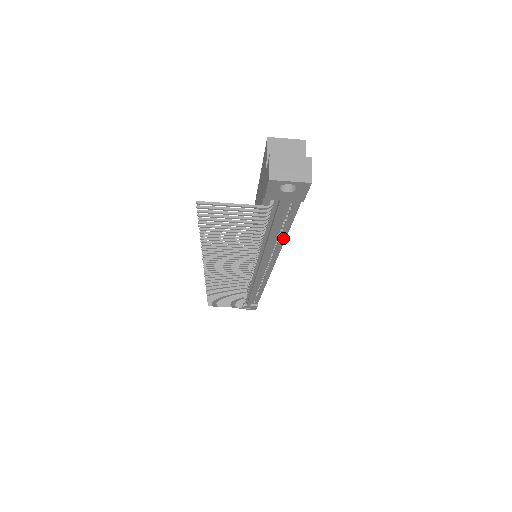
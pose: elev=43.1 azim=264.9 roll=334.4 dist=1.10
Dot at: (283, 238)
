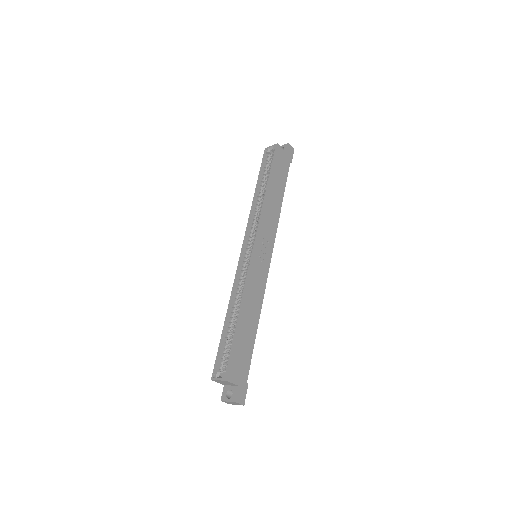
Dot at: (257, 323)
